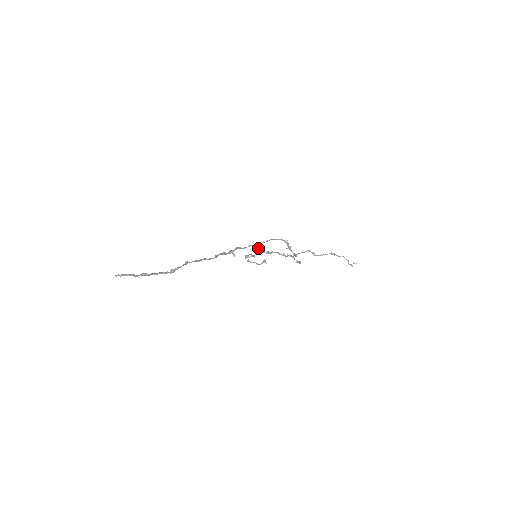
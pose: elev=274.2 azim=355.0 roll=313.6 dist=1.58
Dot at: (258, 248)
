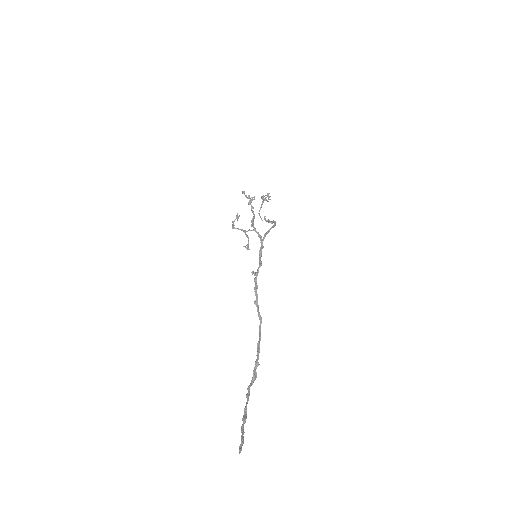
Dot at: (258, 233)
